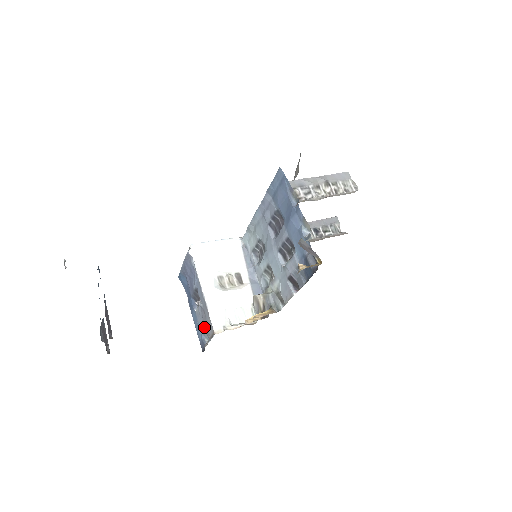
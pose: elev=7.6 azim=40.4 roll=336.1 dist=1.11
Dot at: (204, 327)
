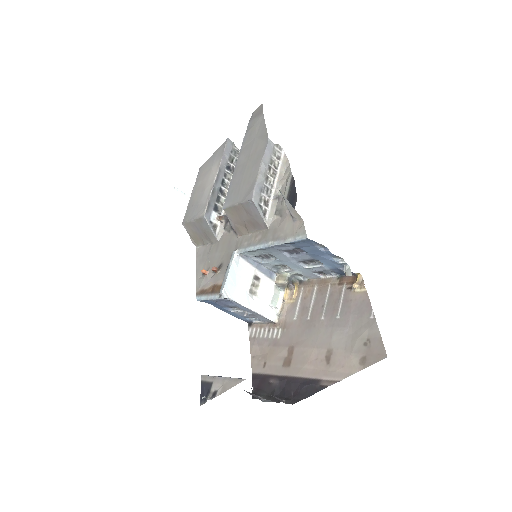
Dot at: occluded
